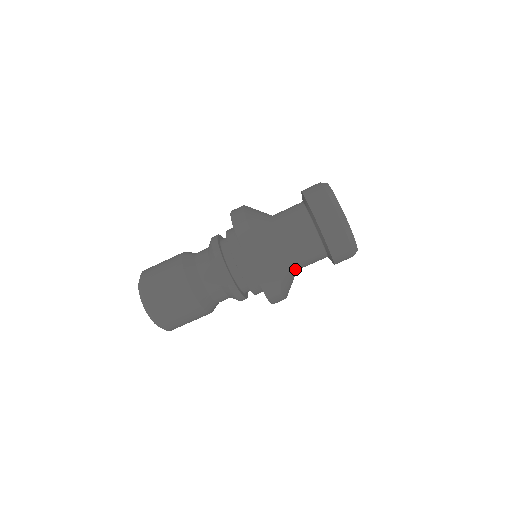
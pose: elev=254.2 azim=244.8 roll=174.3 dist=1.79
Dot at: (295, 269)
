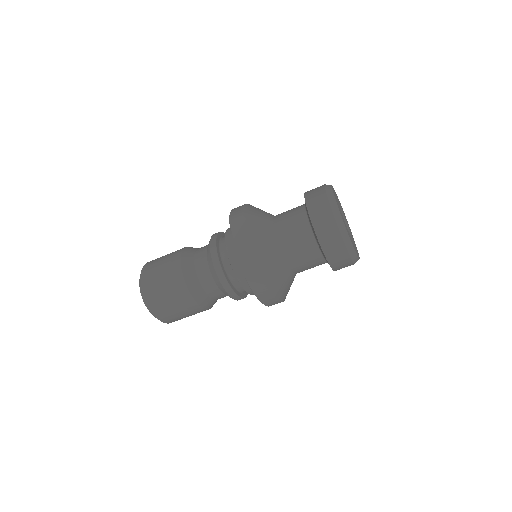
Dot at: (285, 262)
